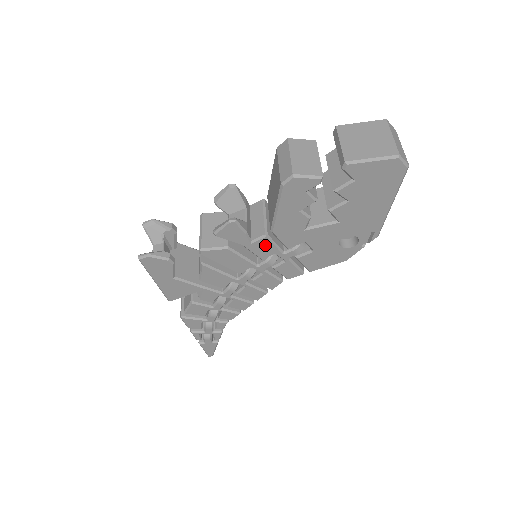
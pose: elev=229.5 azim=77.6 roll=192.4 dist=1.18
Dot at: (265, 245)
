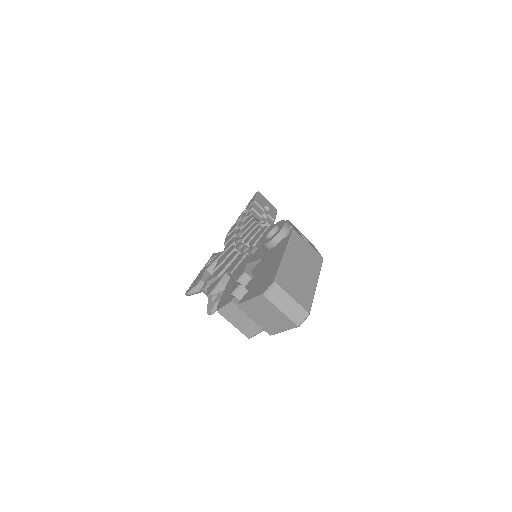
Dot at: occluded
